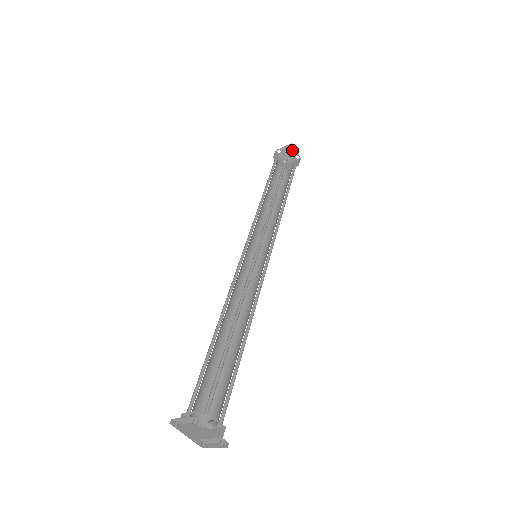
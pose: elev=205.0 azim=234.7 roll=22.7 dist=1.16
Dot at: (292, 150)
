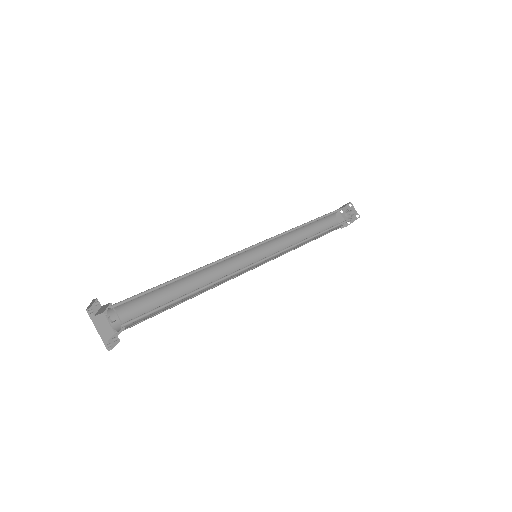
Dot at: (352, 209)
